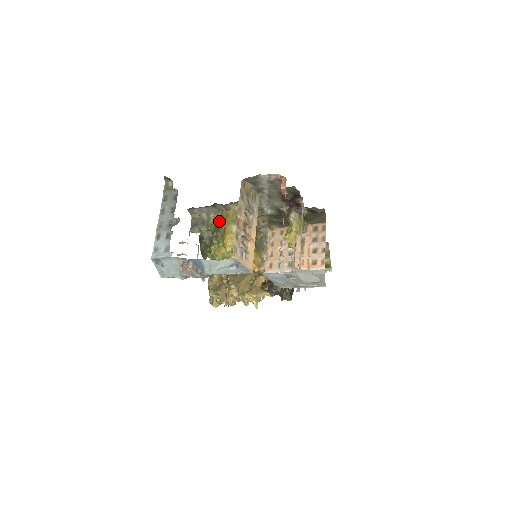
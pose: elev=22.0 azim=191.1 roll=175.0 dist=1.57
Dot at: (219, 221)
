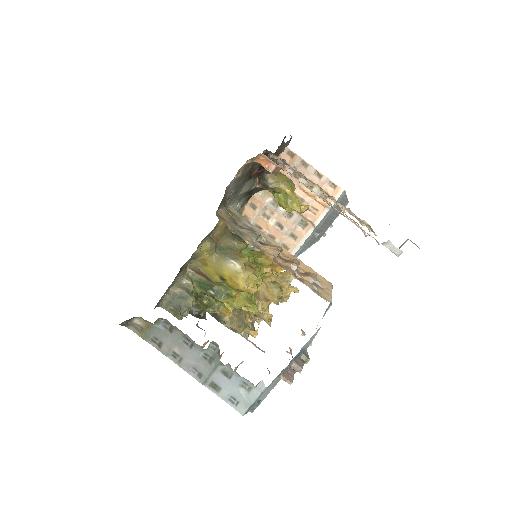
Dot at: (198, 276)
